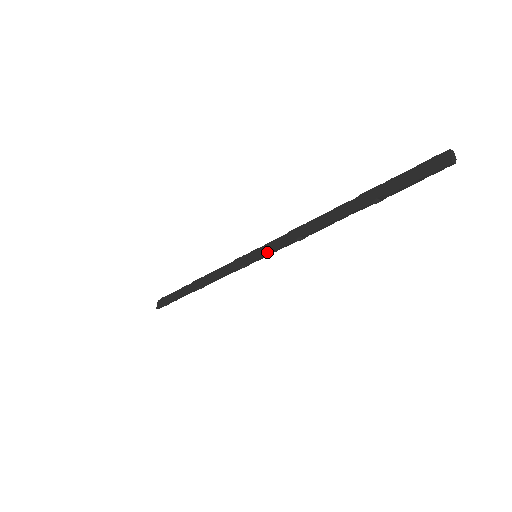
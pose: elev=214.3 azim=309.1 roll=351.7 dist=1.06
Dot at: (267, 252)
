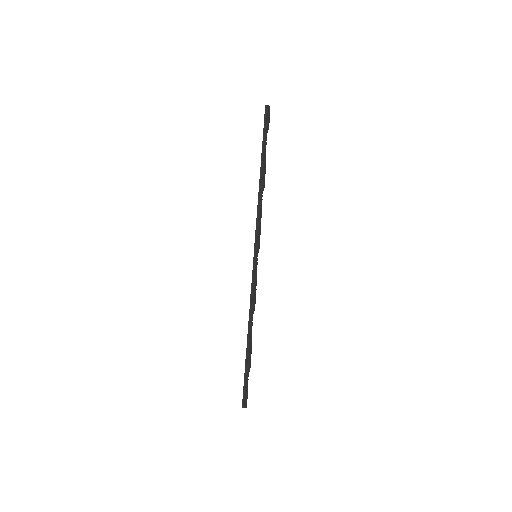
Dot at: occluded
